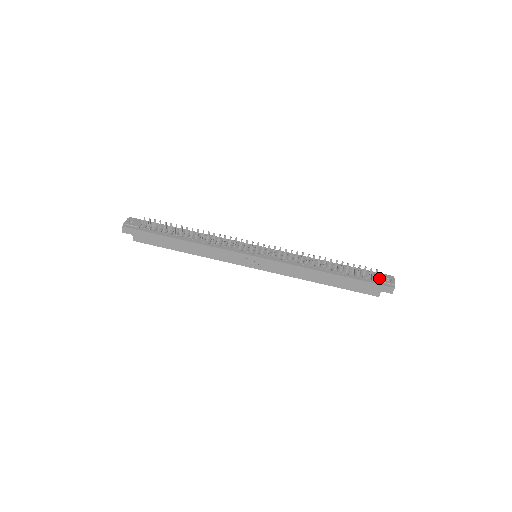
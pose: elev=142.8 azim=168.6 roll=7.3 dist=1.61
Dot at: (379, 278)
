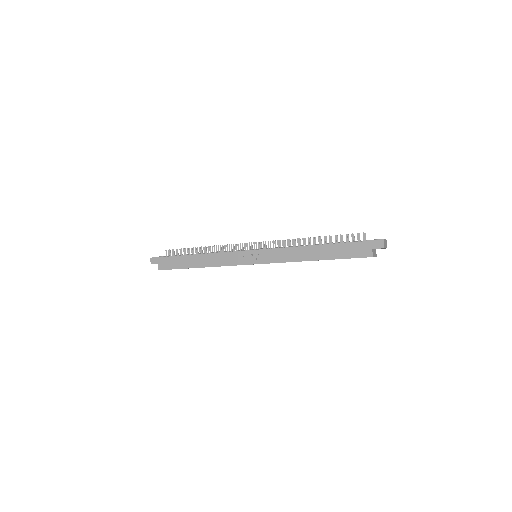
Dot at: (368, 240)
